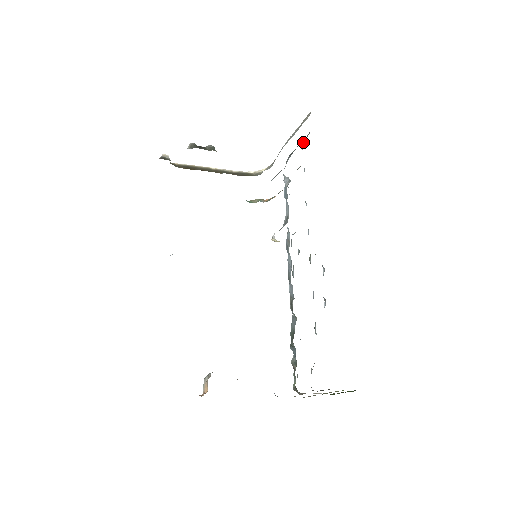
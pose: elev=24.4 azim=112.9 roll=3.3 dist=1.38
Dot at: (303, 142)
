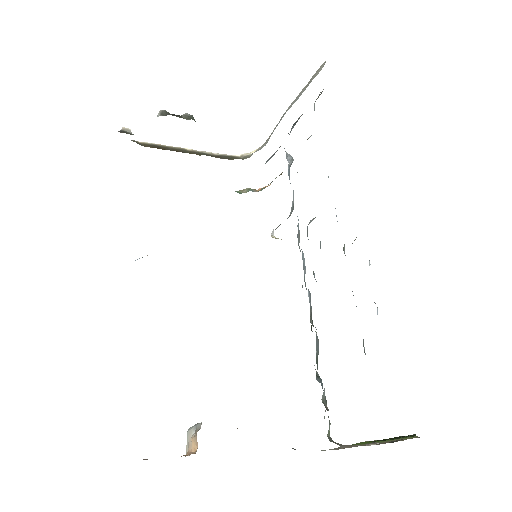
Dot at: (314, 103)
